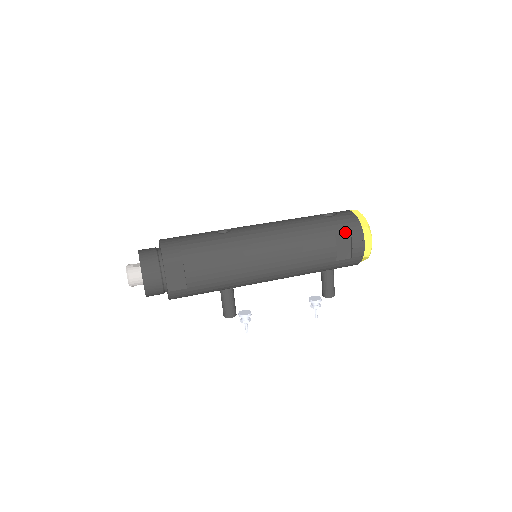
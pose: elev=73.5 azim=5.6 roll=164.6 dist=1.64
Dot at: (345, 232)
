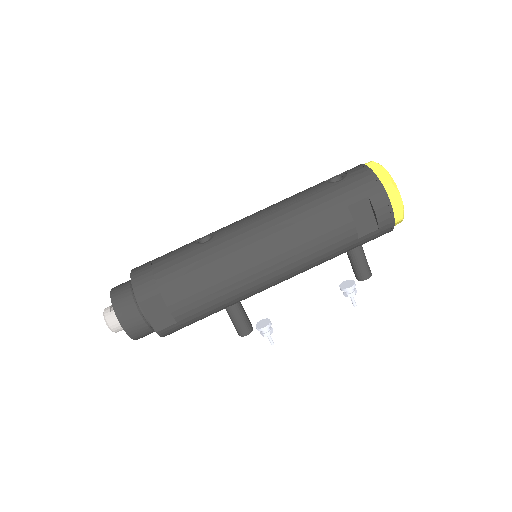
Dot at: (361, 199)
